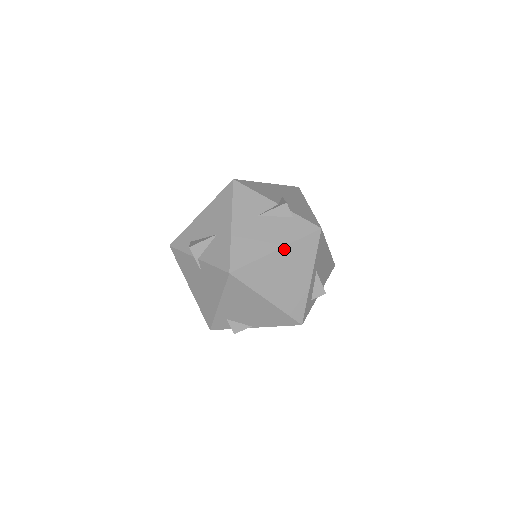
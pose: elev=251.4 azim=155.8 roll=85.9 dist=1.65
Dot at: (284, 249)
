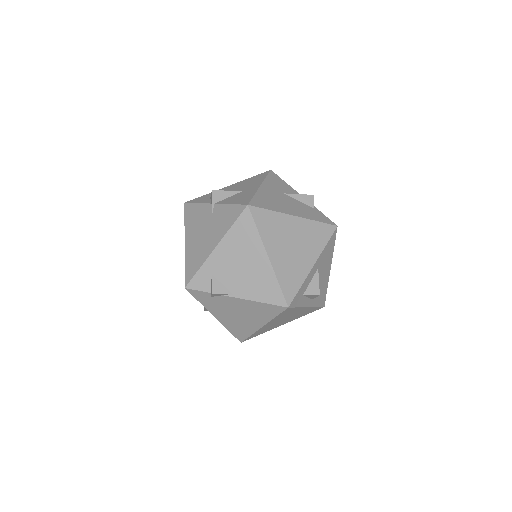
Dot at: (301, 220)
